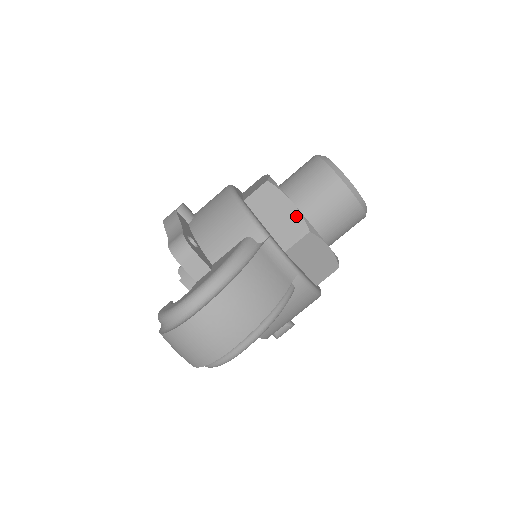
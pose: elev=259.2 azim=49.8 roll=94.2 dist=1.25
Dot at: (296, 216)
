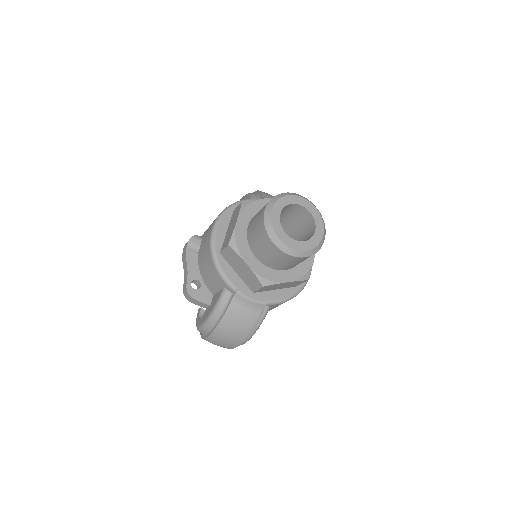
Dot at: (252, 274)
